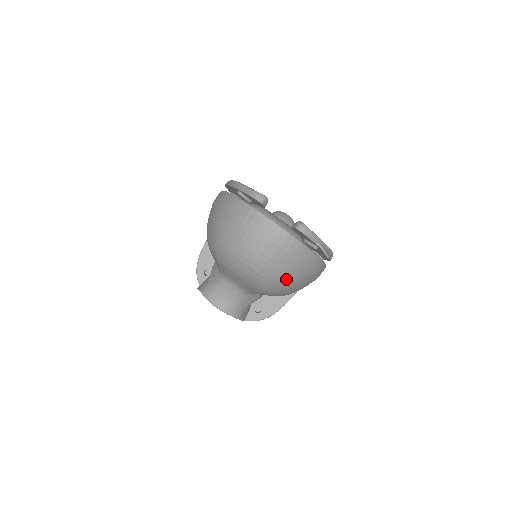
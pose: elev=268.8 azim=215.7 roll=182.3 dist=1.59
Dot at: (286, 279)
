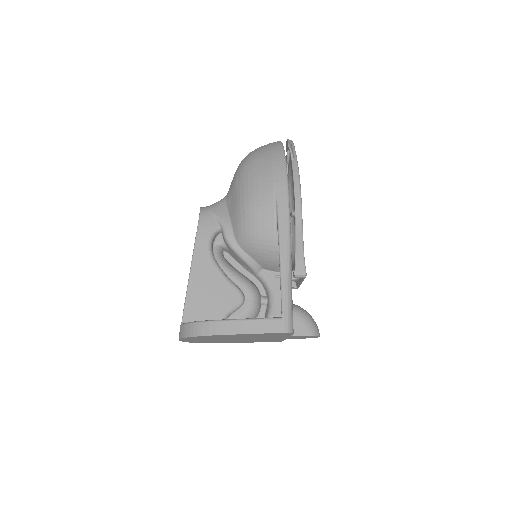
Dot at: (255, 156)
